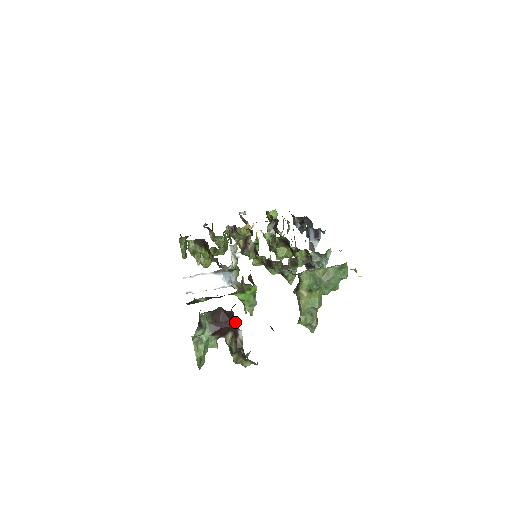
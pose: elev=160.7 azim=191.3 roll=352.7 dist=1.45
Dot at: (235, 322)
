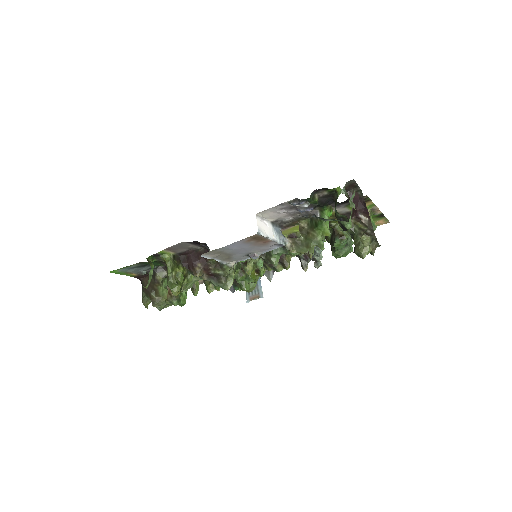
Dot at: (359, 204)
